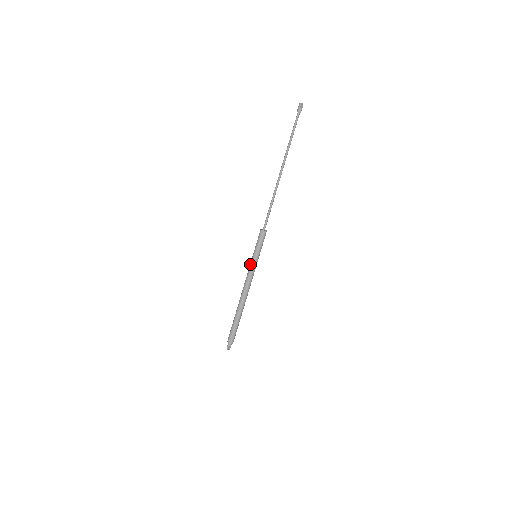
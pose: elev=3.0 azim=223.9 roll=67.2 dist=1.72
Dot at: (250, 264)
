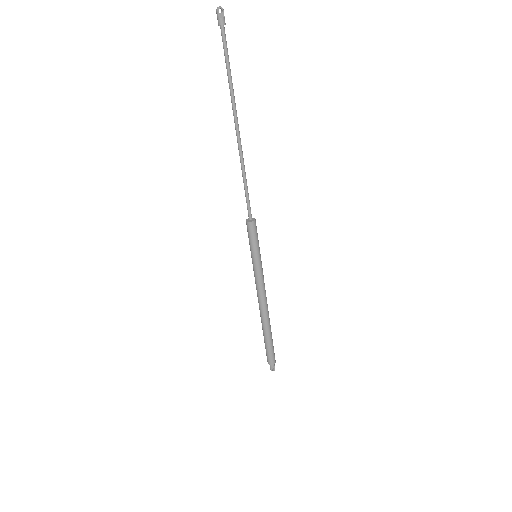
Dot at: occluded
